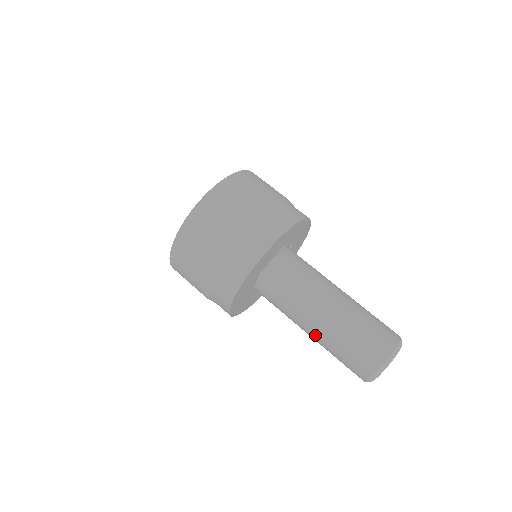
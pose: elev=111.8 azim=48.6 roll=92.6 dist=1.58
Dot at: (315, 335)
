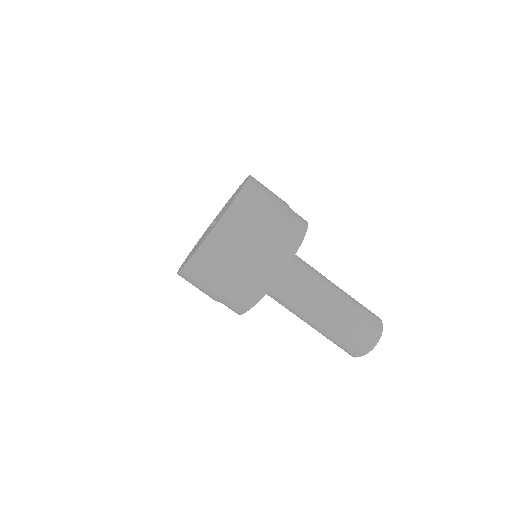
Dot at: (313, 327)
